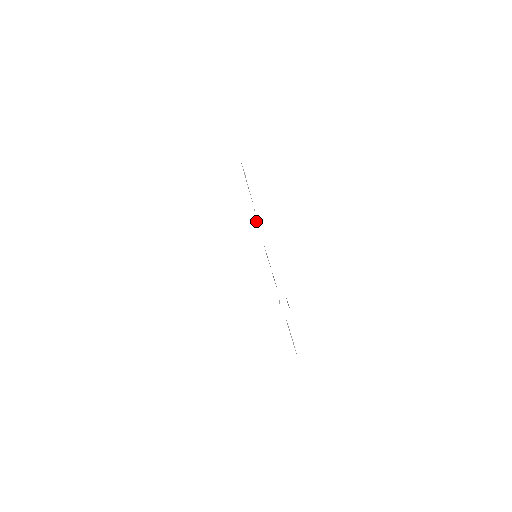
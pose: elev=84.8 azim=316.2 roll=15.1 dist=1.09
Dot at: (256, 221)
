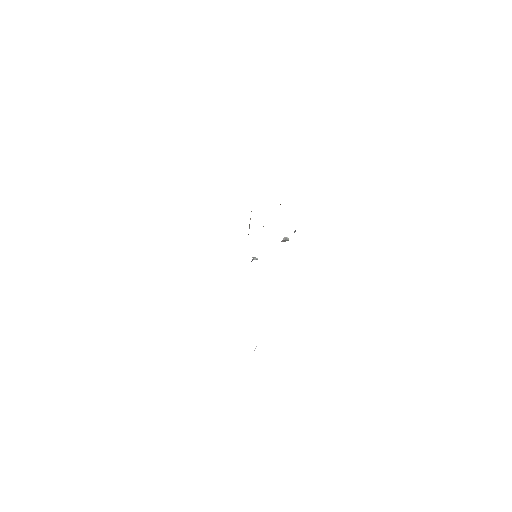
Dot at: (256, 258)
